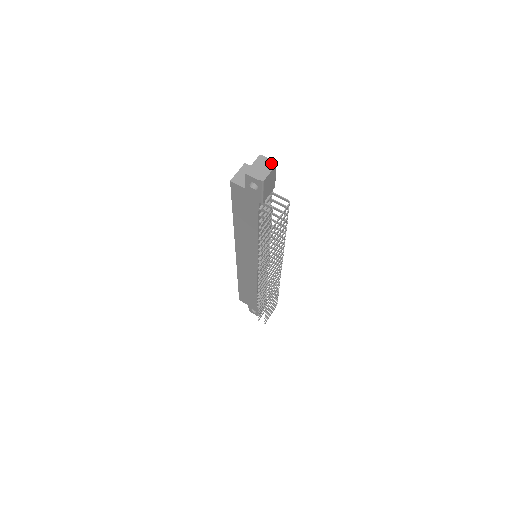
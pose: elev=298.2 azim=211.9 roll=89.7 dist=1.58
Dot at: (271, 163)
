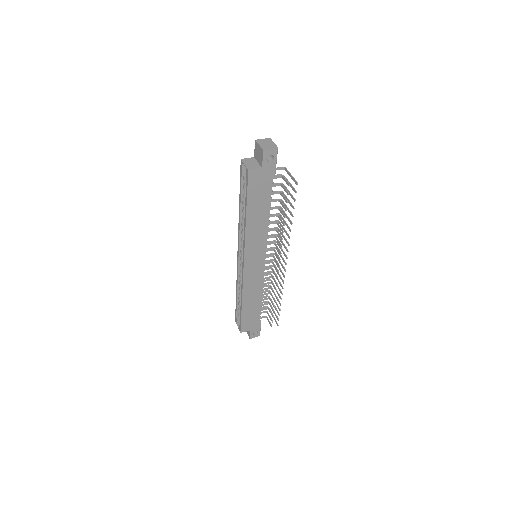
Dot at: (267, 140)
